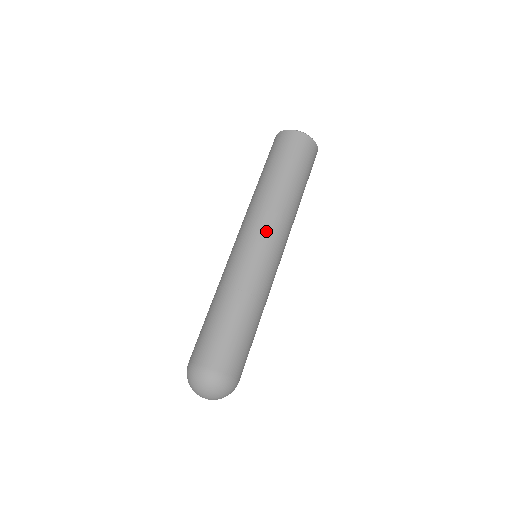
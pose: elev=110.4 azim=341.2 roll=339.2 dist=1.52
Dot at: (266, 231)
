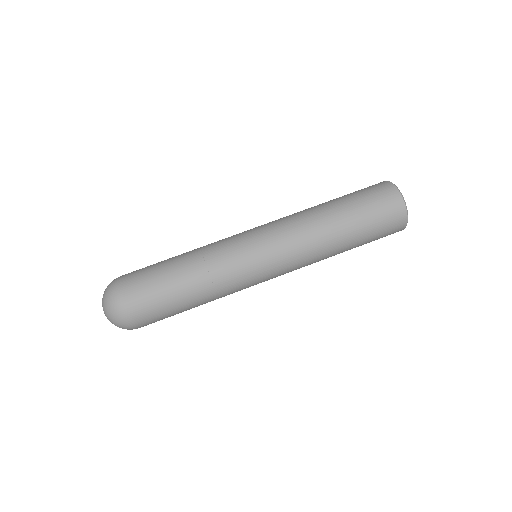
Dot at: (275, 238)
